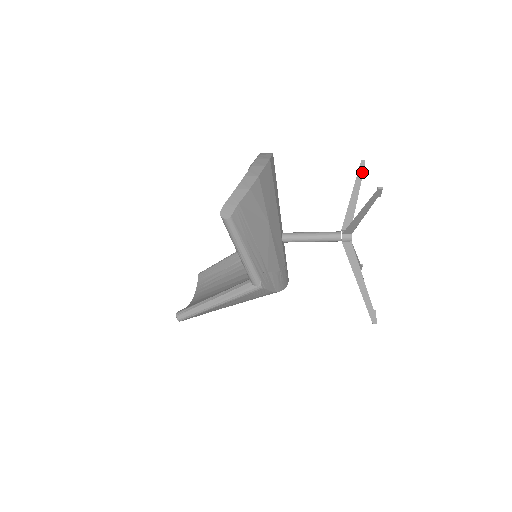
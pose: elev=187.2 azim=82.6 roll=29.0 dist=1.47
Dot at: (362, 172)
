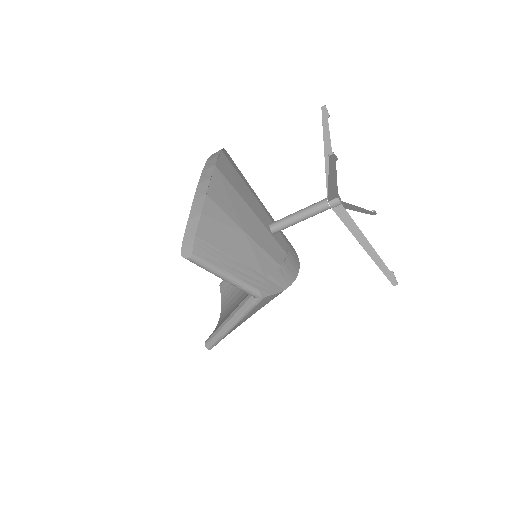
Dot at: (327, 120)
